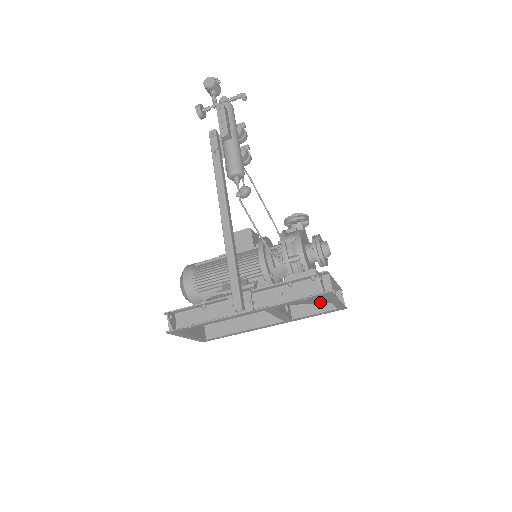
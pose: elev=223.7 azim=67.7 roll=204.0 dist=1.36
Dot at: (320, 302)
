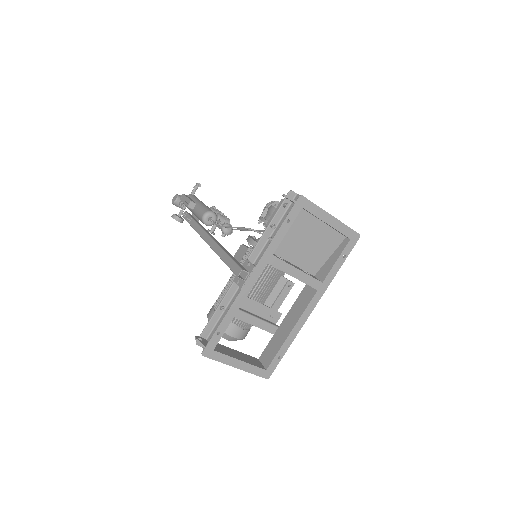
Dot at: (332, 247)
